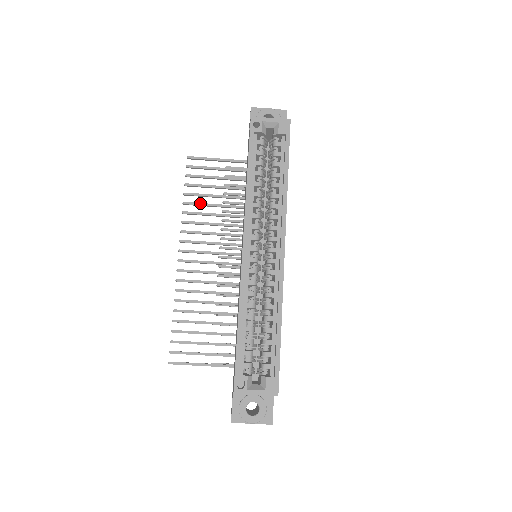
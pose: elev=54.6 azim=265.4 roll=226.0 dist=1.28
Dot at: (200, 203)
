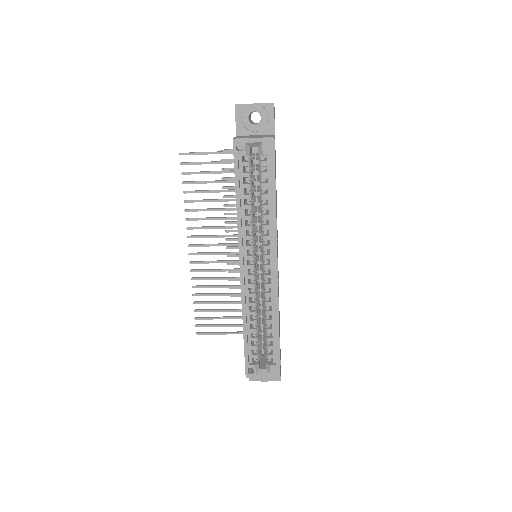
Dot at: (200, 200)
